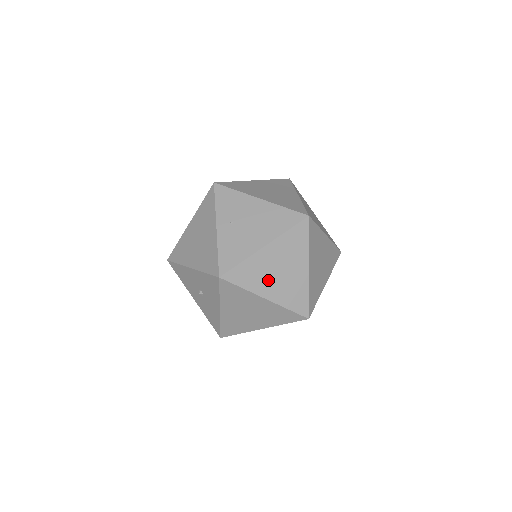
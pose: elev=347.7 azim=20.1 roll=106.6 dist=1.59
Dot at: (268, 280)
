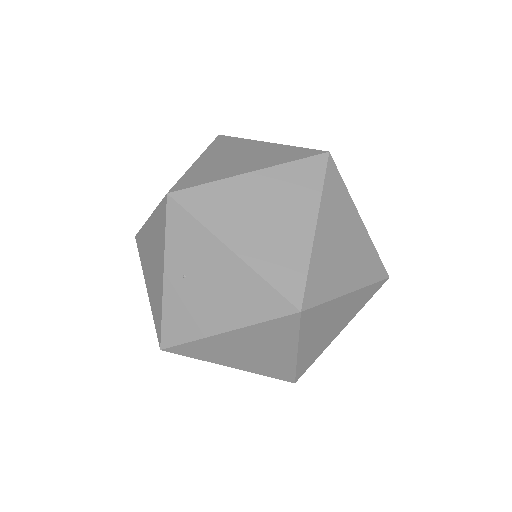
Dot at: (233, 356)
